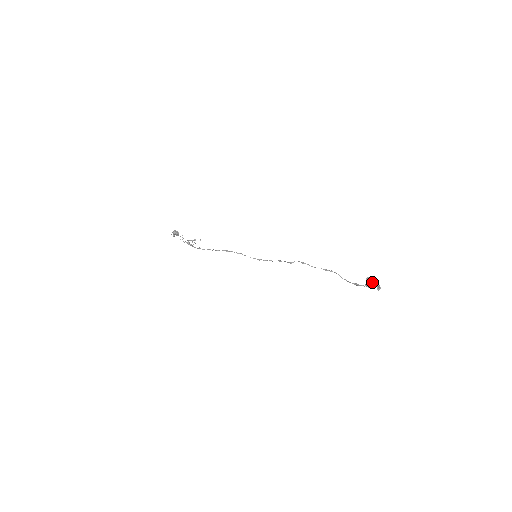
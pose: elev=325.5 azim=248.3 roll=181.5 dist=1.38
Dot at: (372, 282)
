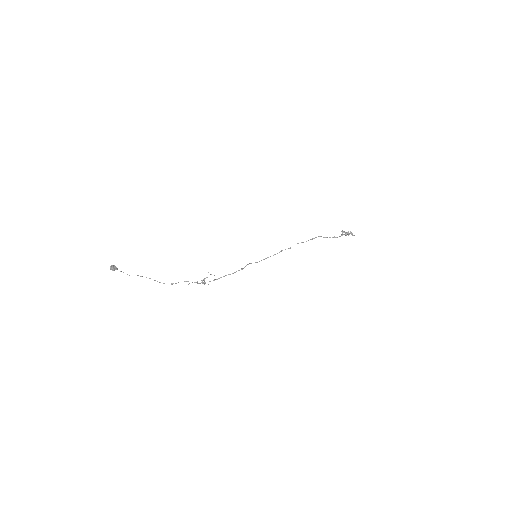
Dot at: occluded
